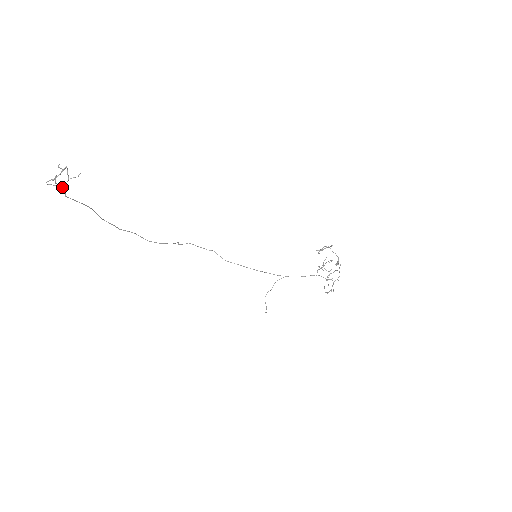
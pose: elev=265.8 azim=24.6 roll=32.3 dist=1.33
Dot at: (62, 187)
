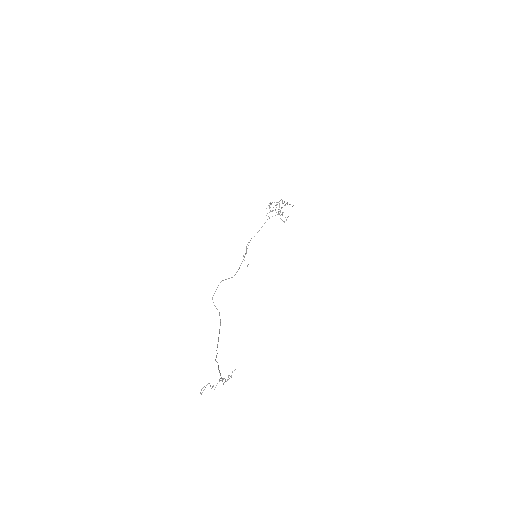
Dot at: occluded
